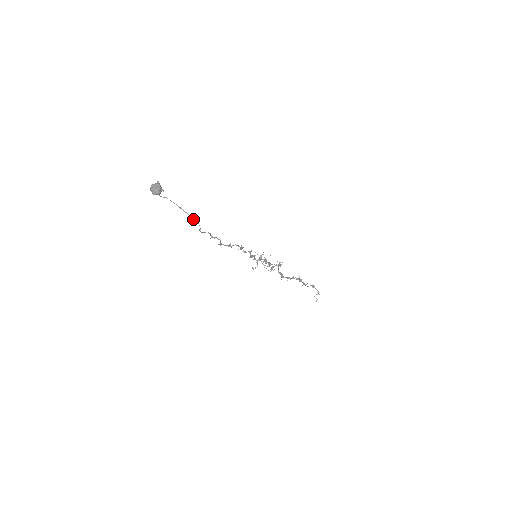
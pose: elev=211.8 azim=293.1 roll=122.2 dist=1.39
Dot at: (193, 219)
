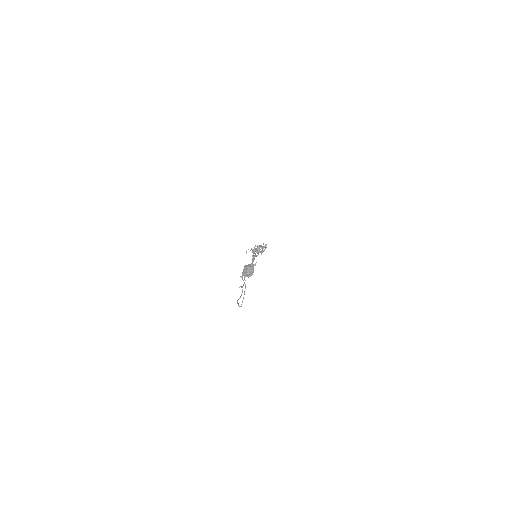
Dot at: occluded
